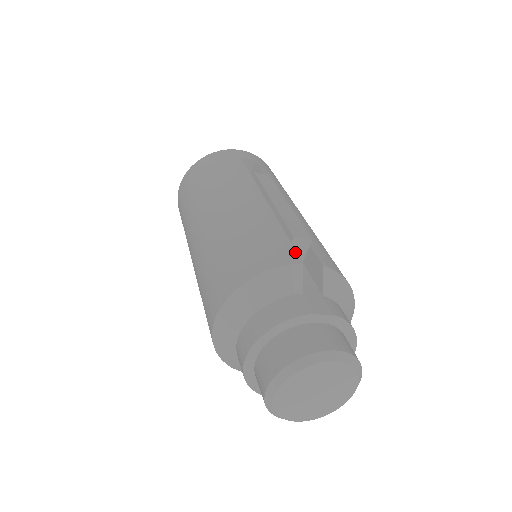
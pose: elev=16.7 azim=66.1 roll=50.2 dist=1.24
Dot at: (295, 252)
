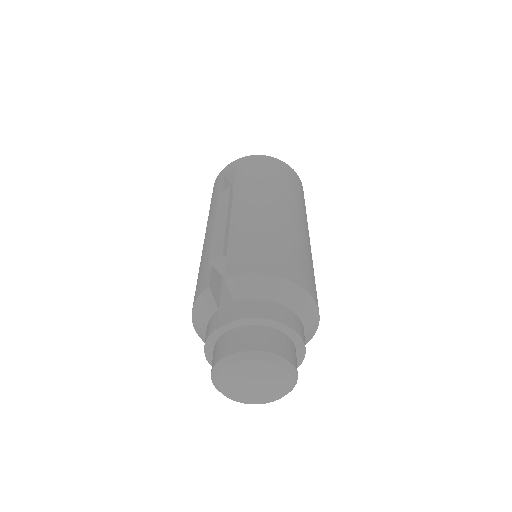
Dot at: (209, 276)
